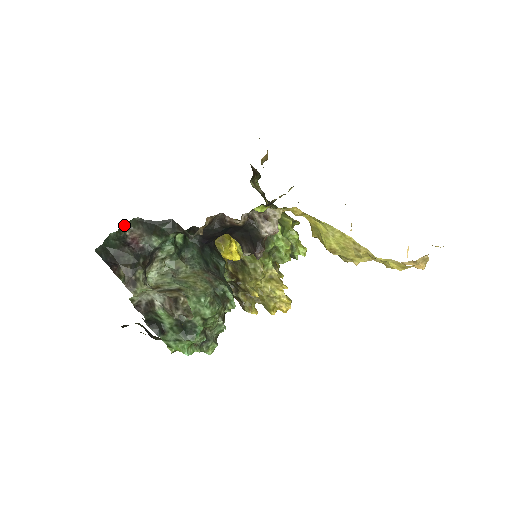
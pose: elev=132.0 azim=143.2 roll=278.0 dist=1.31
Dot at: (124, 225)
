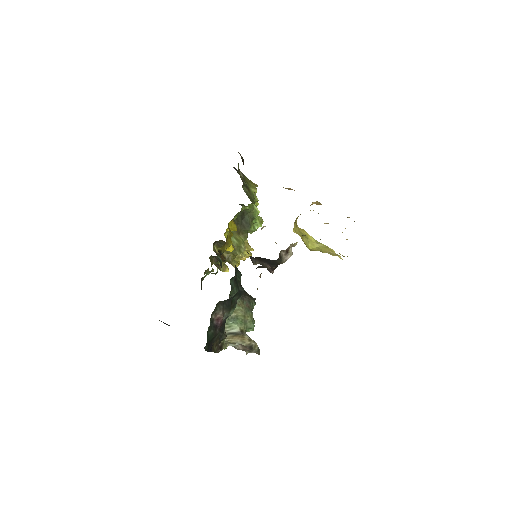
Dot at: (212, 313)
